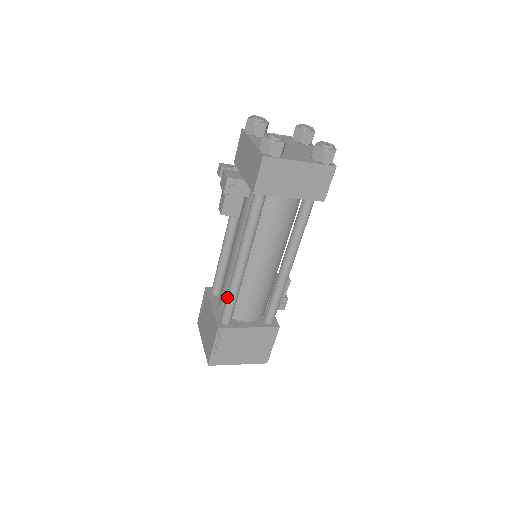
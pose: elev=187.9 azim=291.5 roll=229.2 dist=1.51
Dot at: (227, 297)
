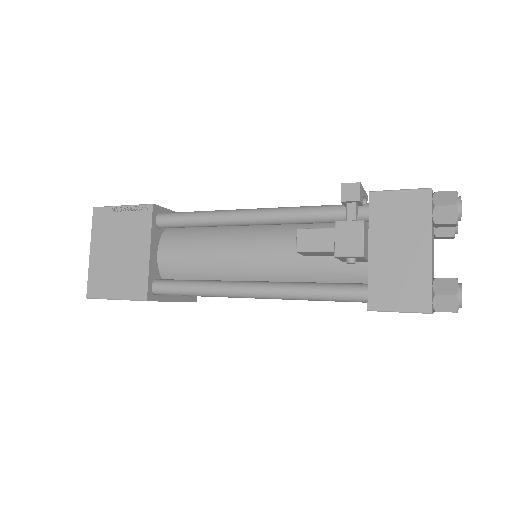
Dot at: (191, 289)
